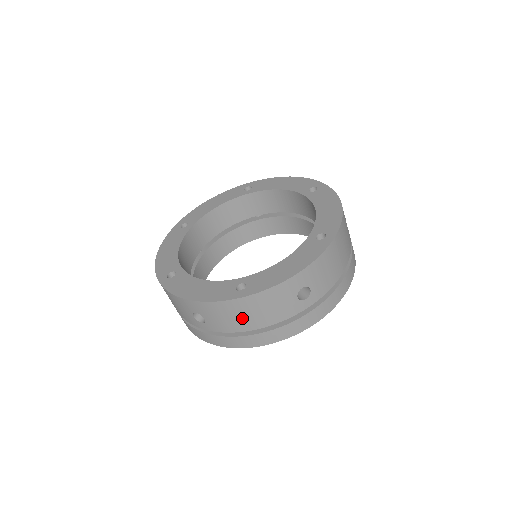
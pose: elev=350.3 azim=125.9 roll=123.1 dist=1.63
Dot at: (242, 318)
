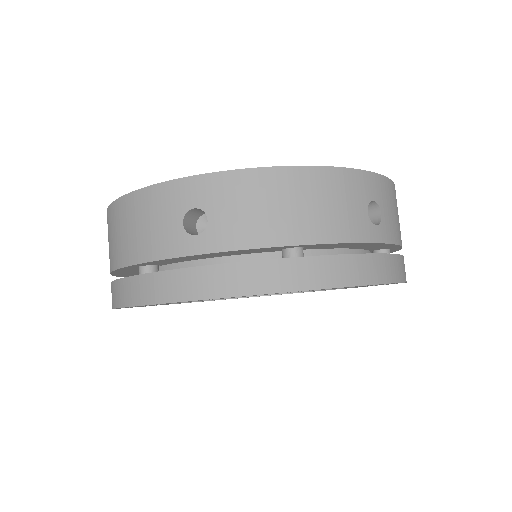
Dot at: (283, 212)
